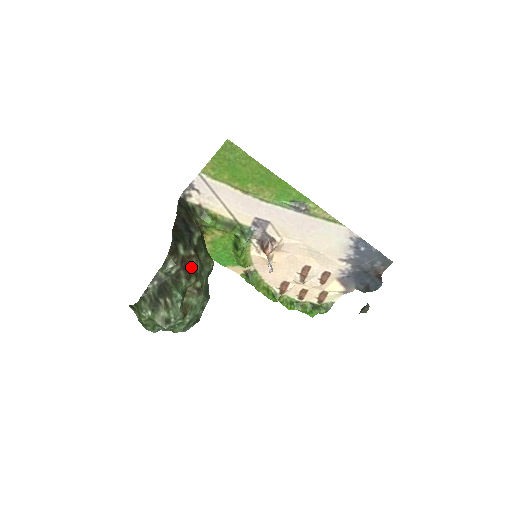
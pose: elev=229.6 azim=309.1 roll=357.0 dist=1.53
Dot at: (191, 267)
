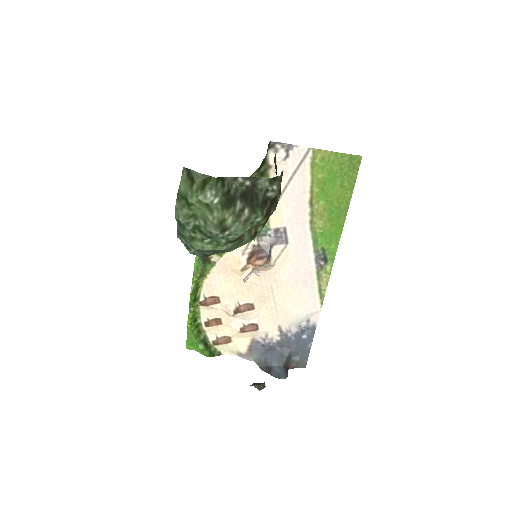
Dot at: (273, 208)
